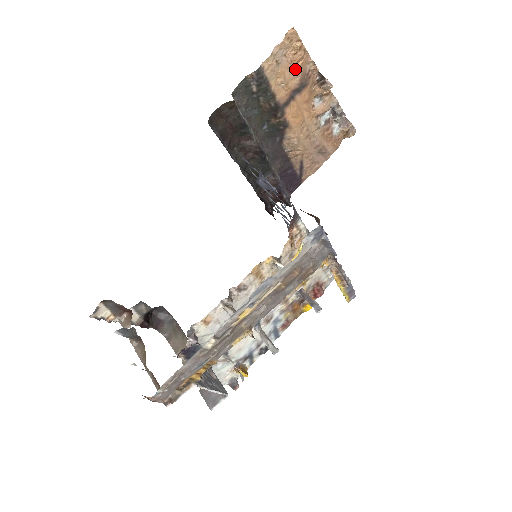
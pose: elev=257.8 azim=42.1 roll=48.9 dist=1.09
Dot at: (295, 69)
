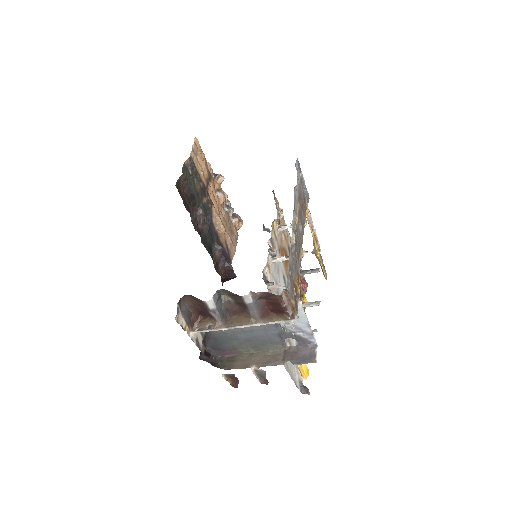
Dot at: (204, 164)
